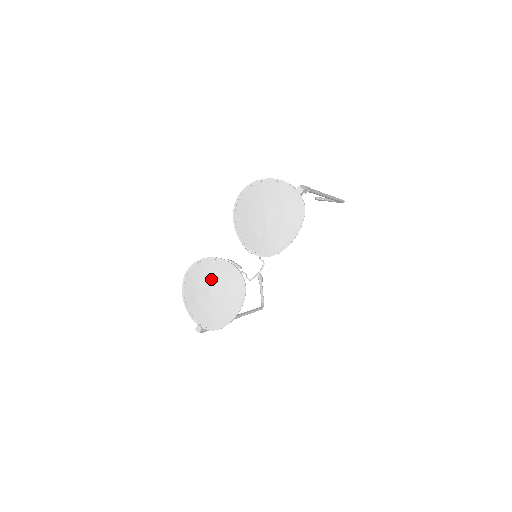
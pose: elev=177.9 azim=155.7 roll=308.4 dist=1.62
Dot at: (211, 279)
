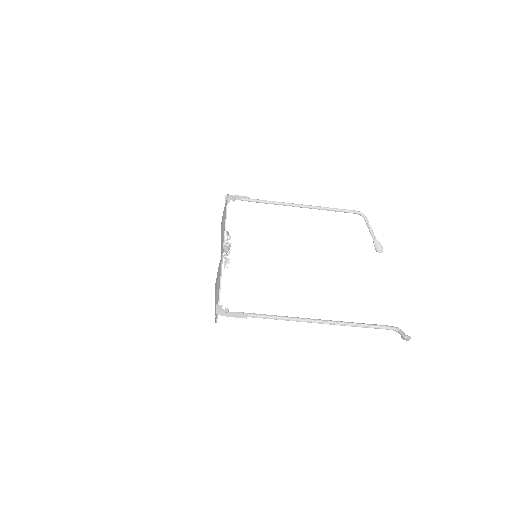
Dot at: occluded
